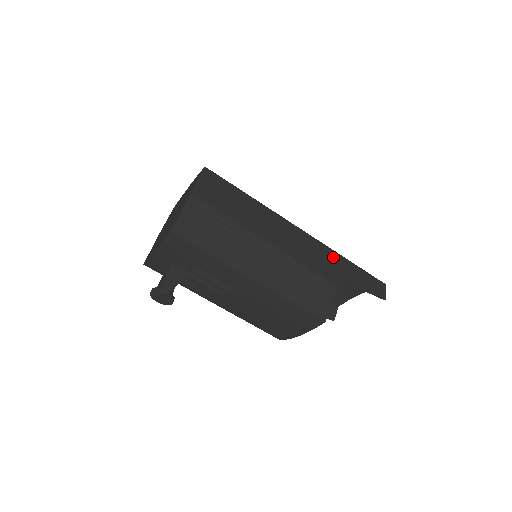
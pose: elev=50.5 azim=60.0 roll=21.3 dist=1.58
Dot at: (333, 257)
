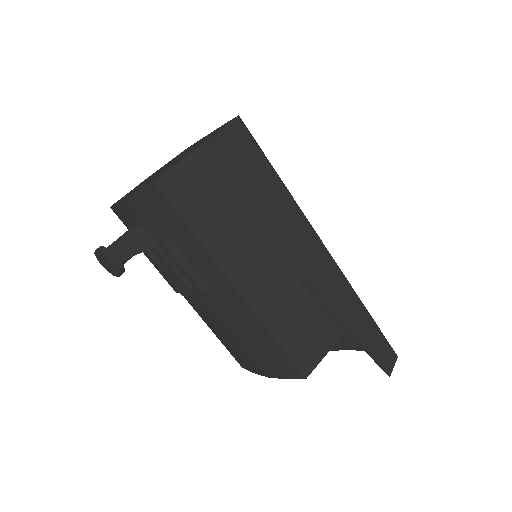
Dot at: (350, 299)
